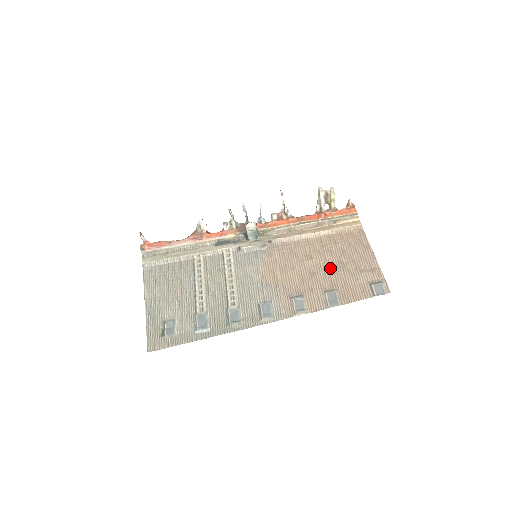
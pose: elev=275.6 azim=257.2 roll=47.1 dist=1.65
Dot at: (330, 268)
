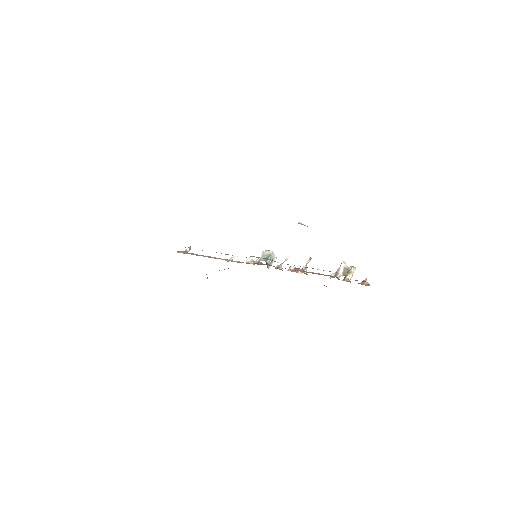
Dot at: occluded
